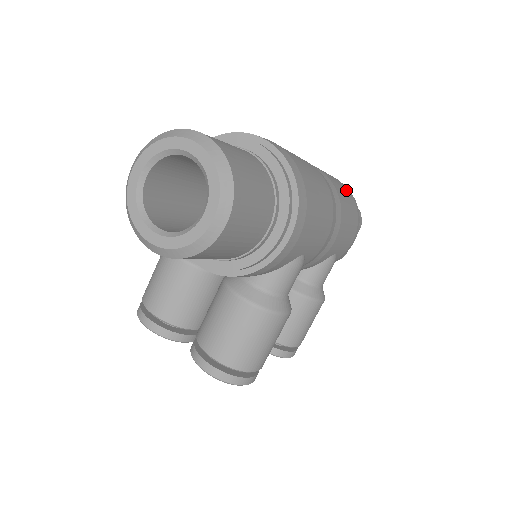
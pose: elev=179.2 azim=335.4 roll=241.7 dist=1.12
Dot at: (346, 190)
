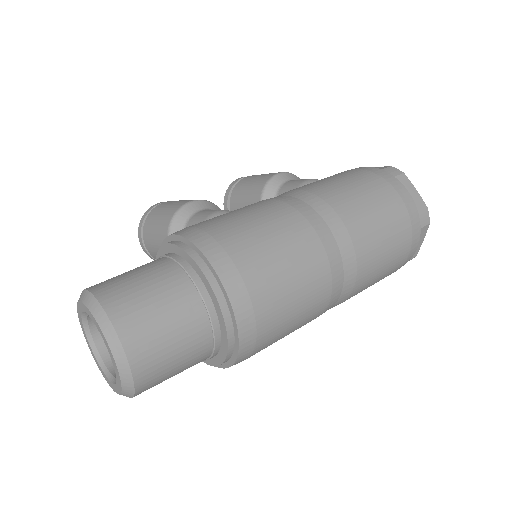
Dot at: (397, 260)
